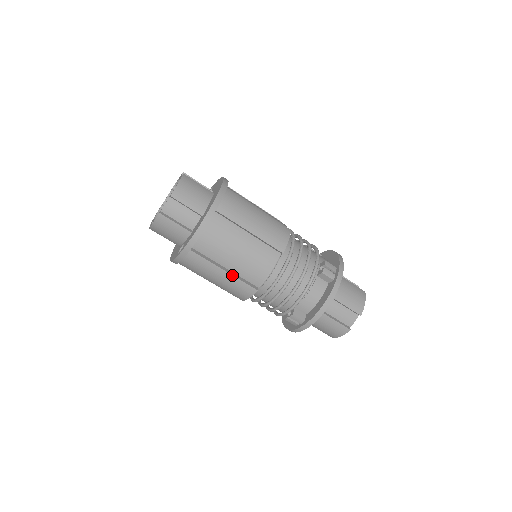
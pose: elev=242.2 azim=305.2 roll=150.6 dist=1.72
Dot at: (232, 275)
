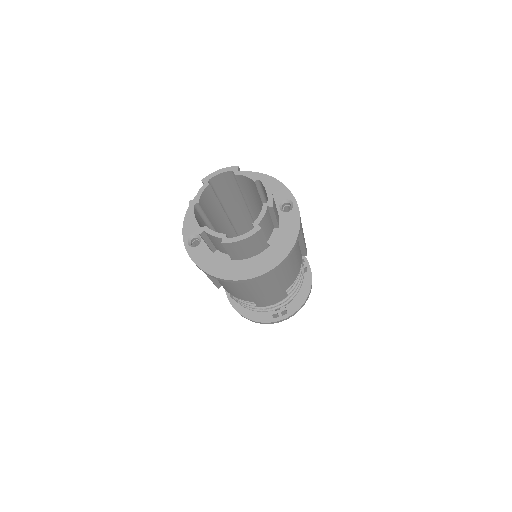
Dot at: (210, 279)
